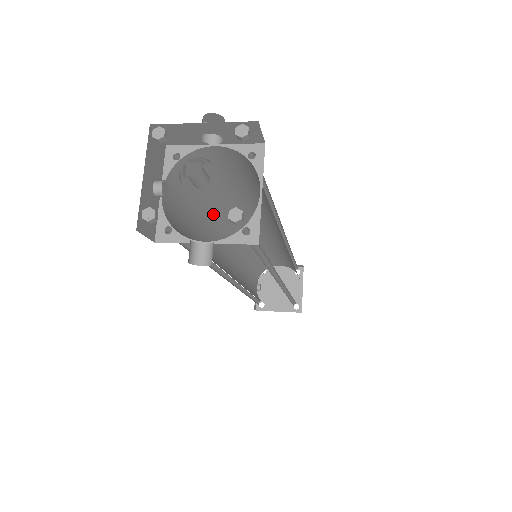
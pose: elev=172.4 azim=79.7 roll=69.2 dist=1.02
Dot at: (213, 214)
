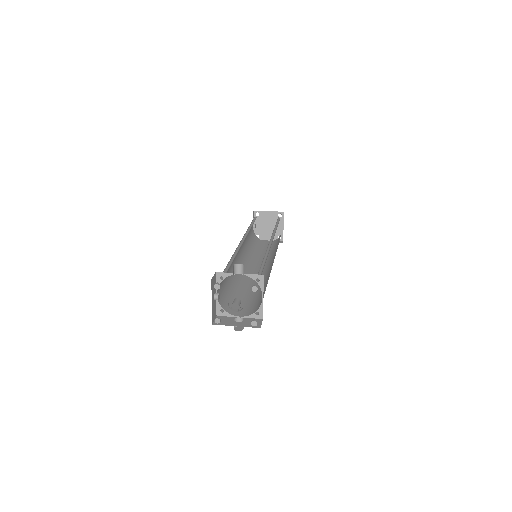
Dot at: occluded
